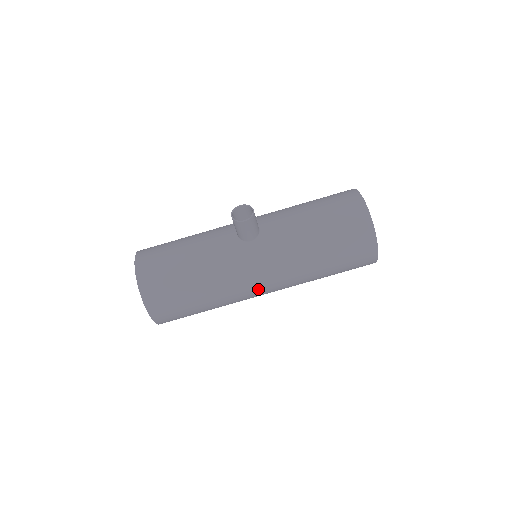
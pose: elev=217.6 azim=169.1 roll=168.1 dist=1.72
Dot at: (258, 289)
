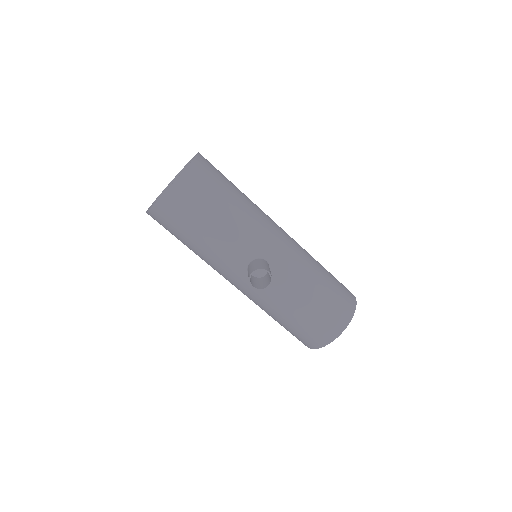
Dot at: occluded
